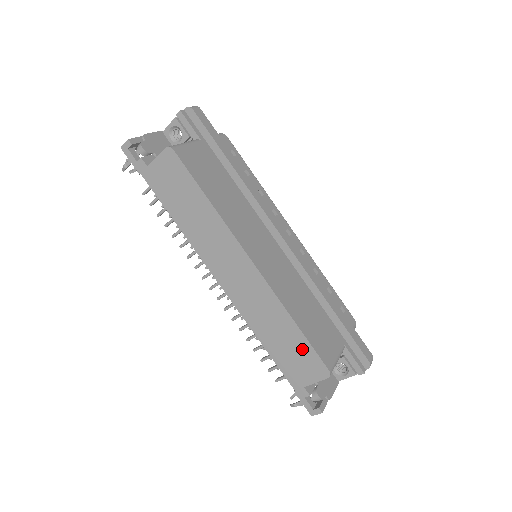
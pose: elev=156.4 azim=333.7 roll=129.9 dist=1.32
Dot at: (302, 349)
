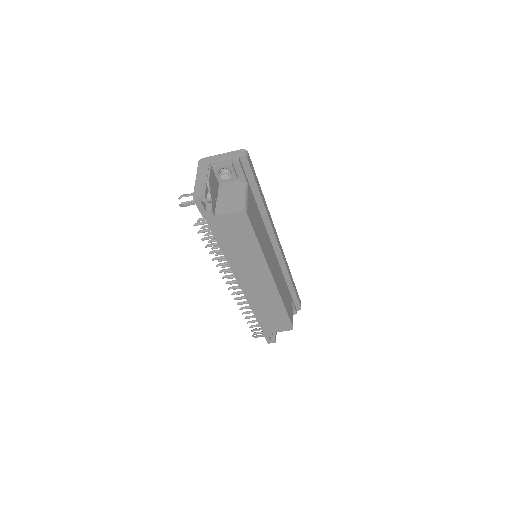
Dot at: (282, 319)
